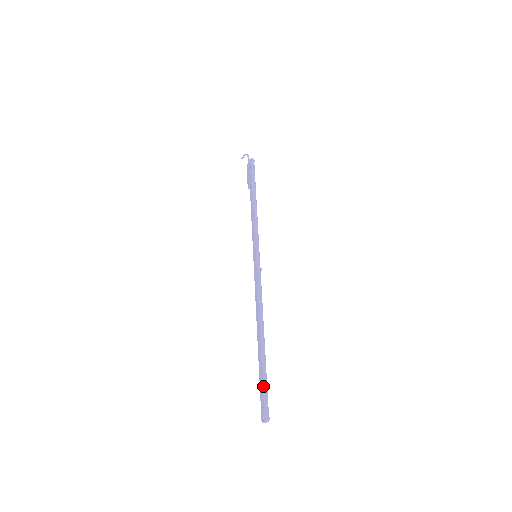
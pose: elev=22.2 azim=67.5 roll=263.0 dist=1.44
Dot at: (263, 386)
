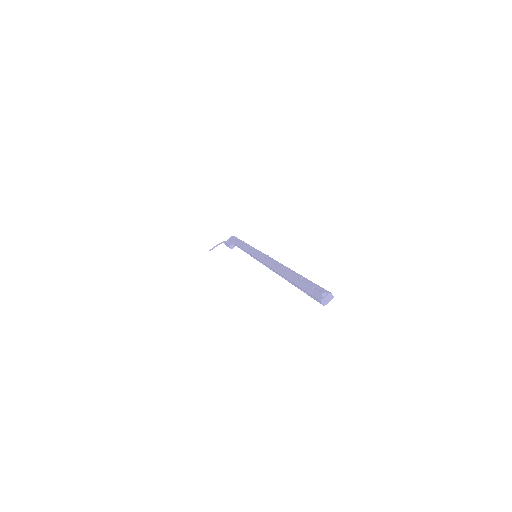
Dot at: (311, 281)
